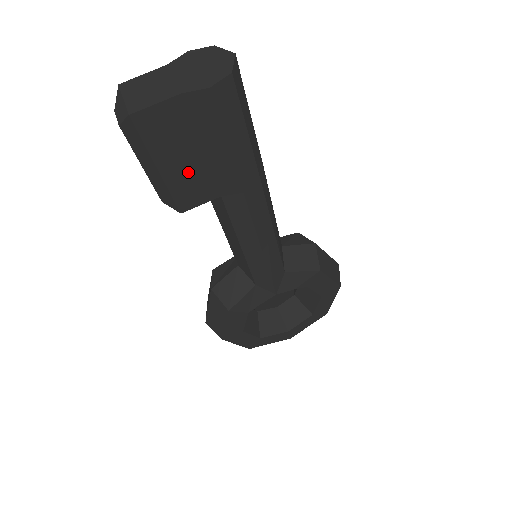
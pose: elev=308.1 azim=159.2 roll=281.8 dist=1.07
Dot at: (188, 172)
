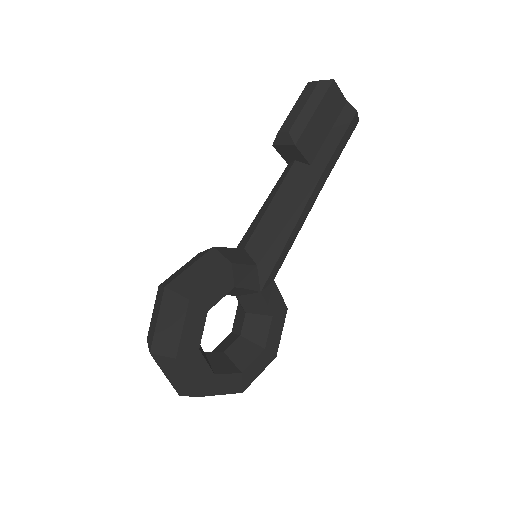
Dot at: (318, 131)
